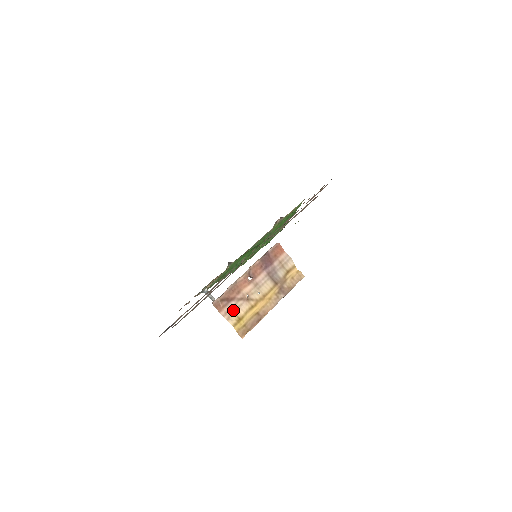
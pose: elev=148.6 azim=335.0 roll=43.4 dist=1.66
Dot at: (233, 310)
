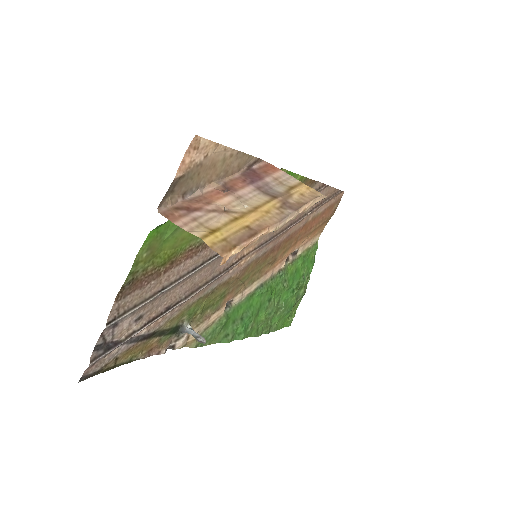
Dot at: (200, 222)
